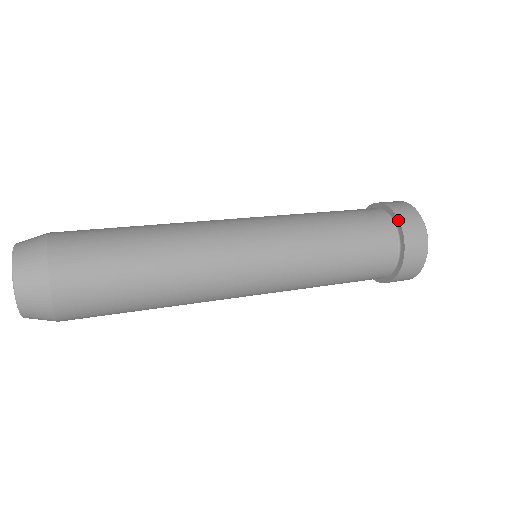
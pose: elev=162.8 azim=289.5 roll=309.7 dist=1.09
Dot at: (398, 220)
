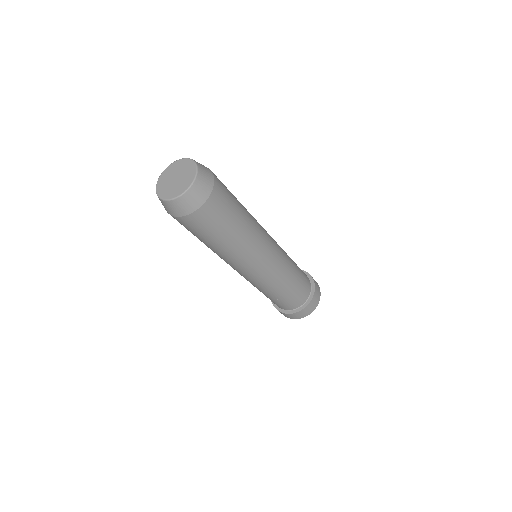
Dot at: (305, 271)
